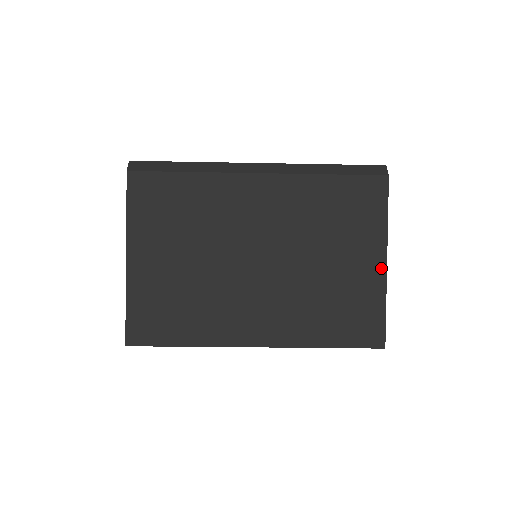
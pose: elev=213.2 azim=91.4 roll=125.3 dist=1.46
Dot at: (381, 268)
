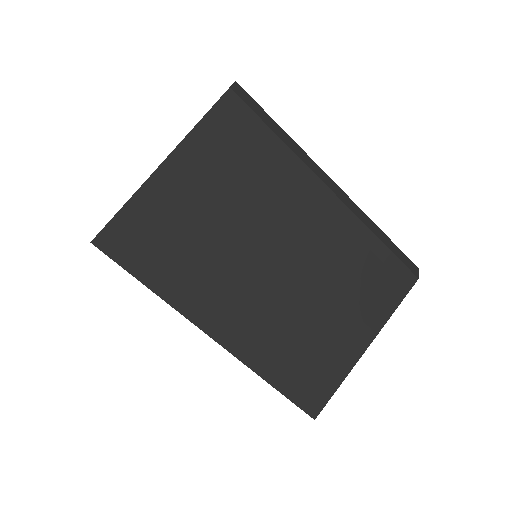
Dot at: (361, 348)
